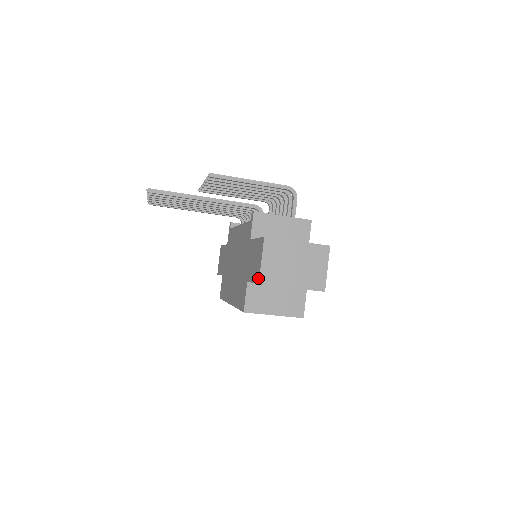
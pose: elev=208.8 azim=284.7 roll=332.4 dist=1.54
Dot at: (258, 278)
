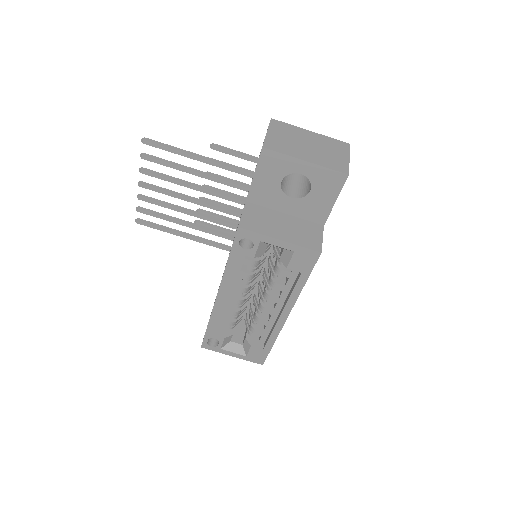
Dot at: (262, 147)
